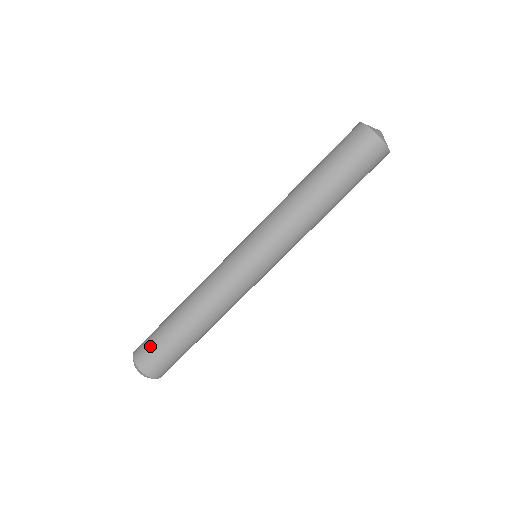
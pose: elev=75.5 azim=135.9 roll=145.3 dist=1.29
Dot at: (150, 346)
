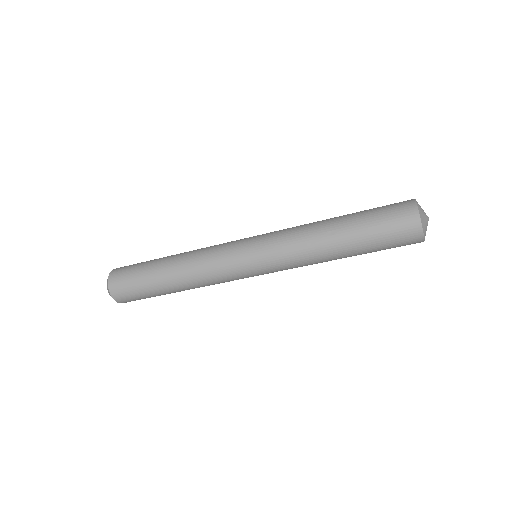
Dot at: (134, 296)
